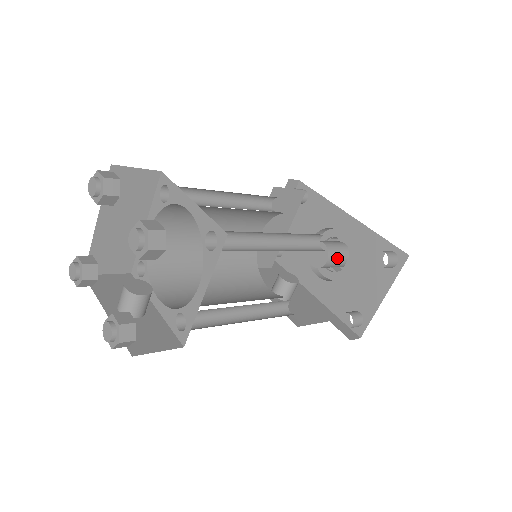
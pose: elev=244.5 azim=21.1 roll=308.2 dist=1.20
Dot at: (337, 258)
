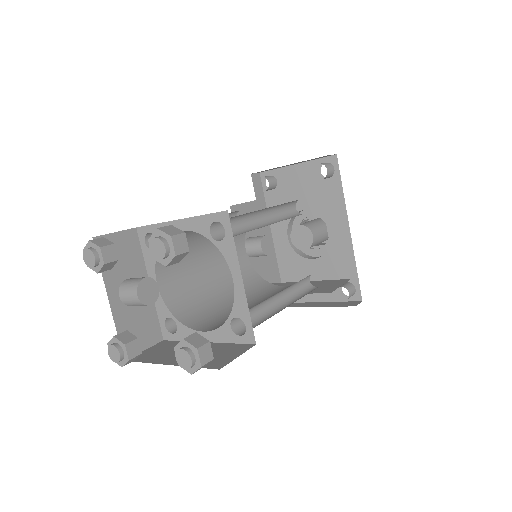
Dot at: occluded
